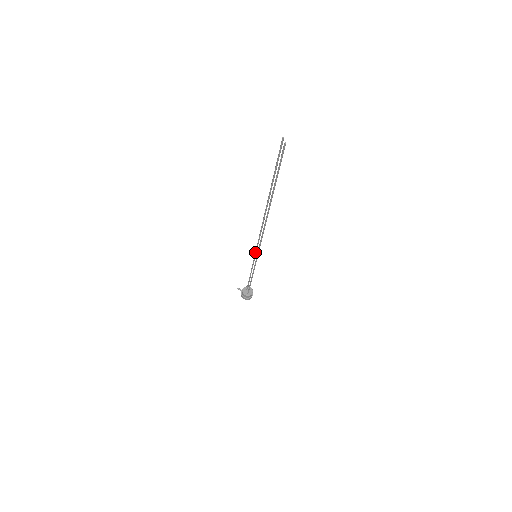
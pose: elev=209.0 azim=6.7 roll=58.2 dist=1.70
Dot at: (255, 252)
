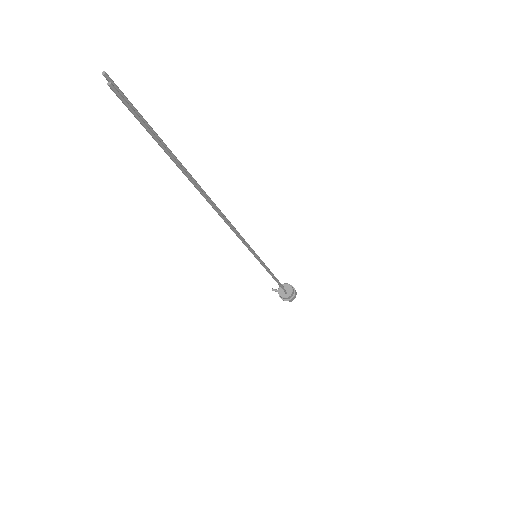
Dot at: occluded
